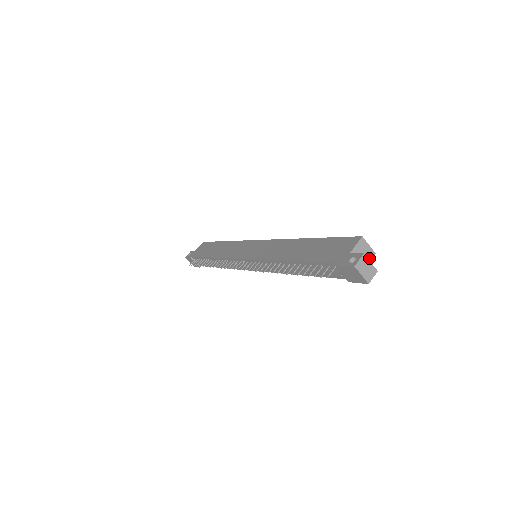
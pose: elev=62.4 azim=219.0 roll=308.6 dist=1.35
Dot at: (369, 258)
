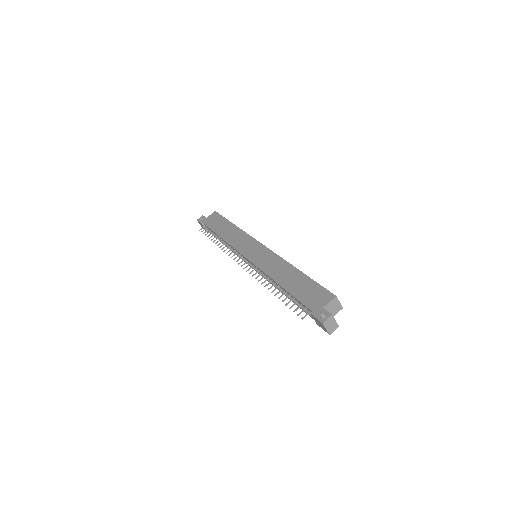
Dot at: (337, 311)
